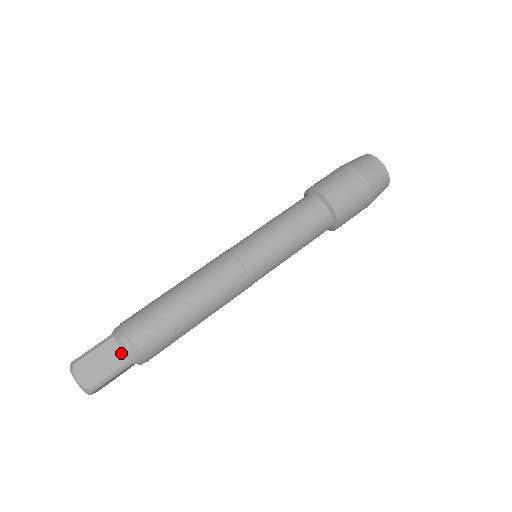
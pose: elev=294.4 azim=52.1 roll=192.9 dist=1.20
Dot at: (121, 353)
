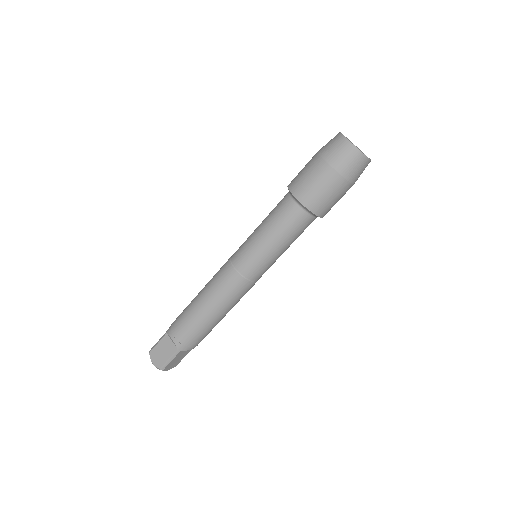
Dot at: (188, 350)
